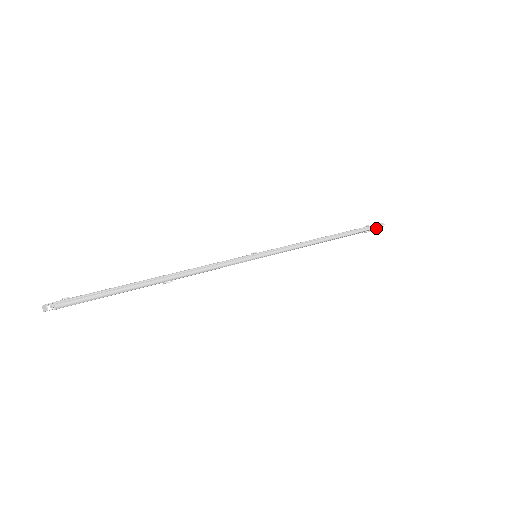
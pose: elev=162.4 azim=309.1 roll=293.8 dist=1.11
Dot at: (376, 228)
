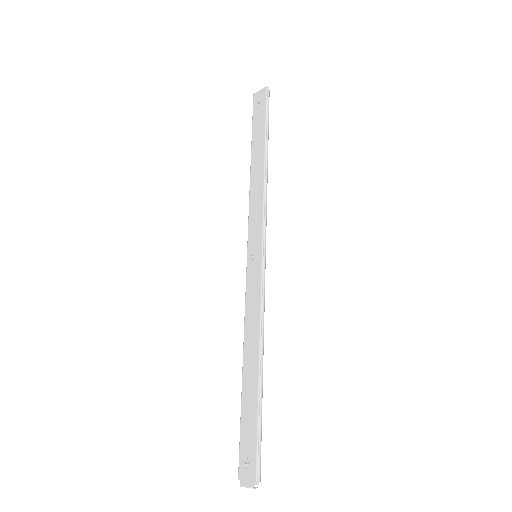
Dot at: (266, 99)
